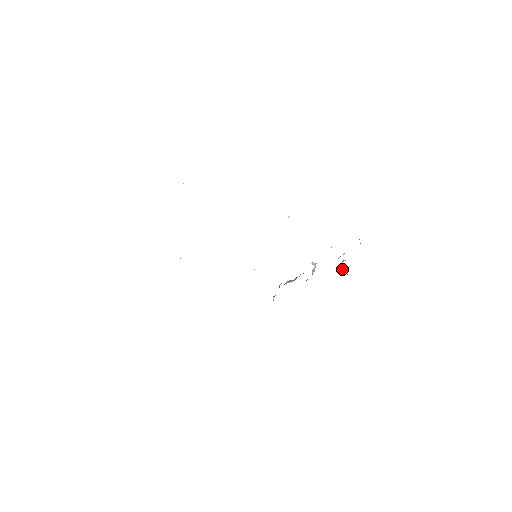
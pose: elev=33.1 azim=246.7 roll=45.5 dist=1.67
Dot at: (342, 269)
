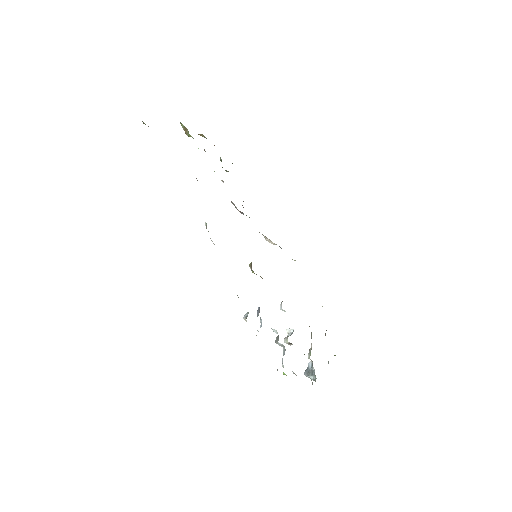
Dot at: (306, 371)
